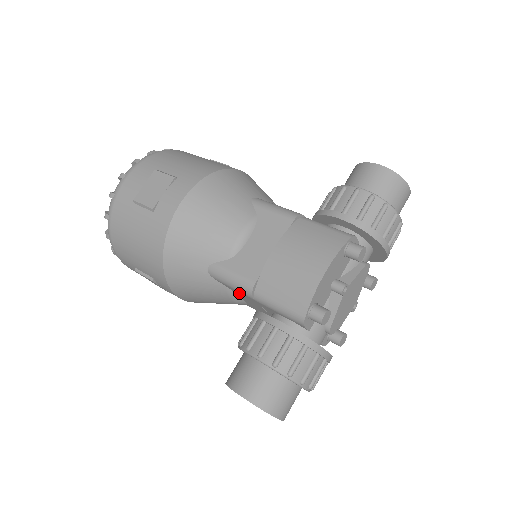
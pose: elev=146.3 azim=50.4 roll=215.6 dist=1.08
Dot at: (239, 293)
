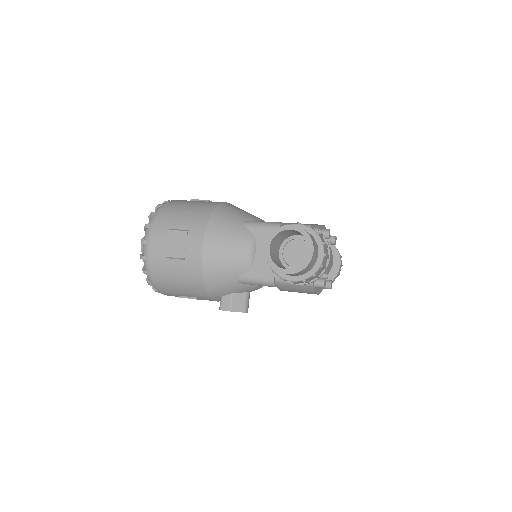
Dot at: (264, 235)
